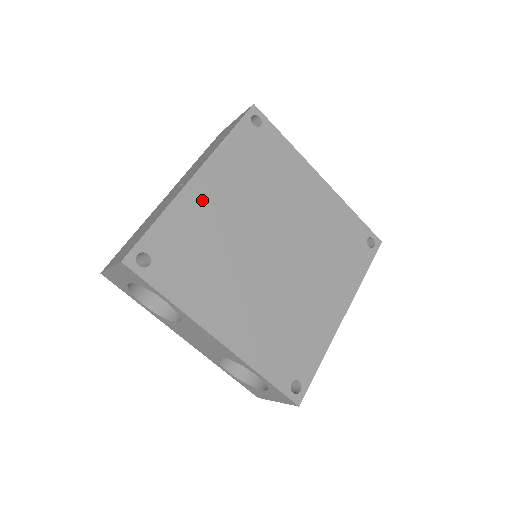
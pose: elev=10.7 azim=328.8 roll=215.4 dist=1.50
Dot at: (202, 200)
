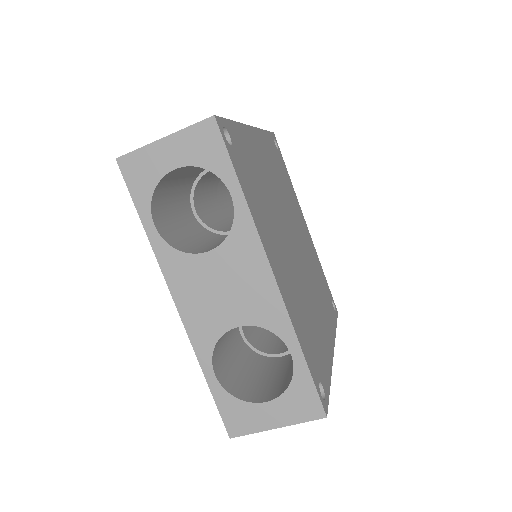
Dot at: (256, 148)
